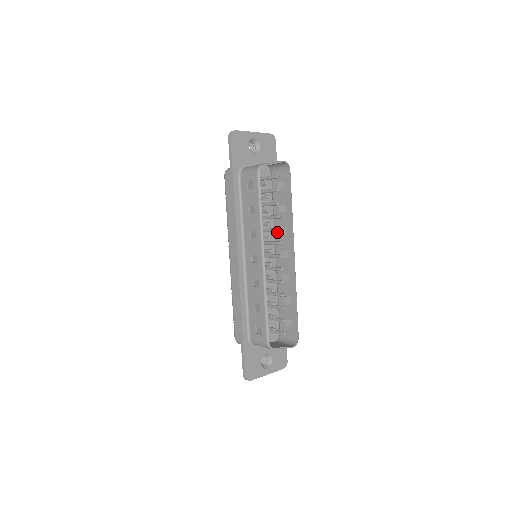
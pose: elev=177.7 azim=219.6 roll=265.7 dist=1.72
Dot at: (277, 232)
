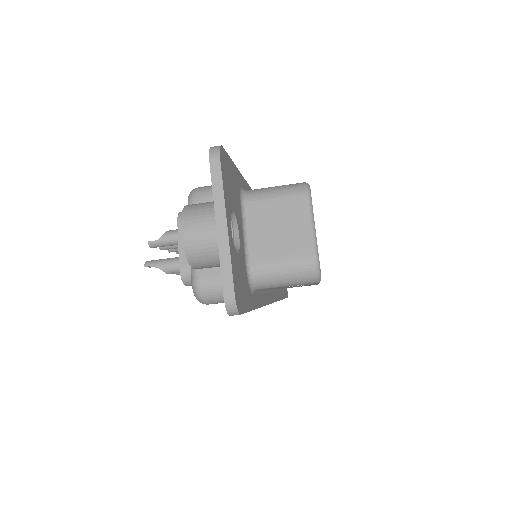
Dot at: occluded
